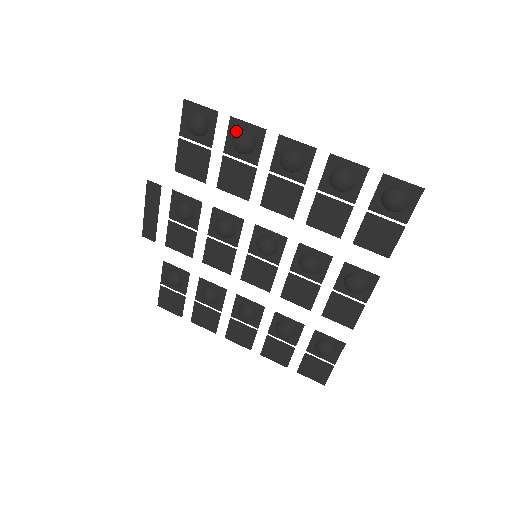
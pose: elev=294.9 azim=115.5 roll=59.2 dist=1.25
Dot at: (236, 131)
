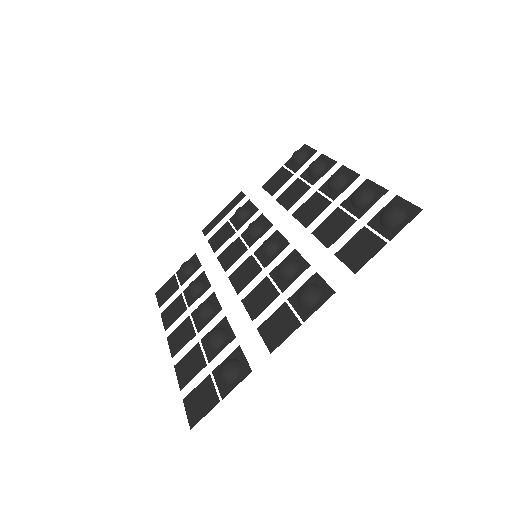
Dot at: occluded
